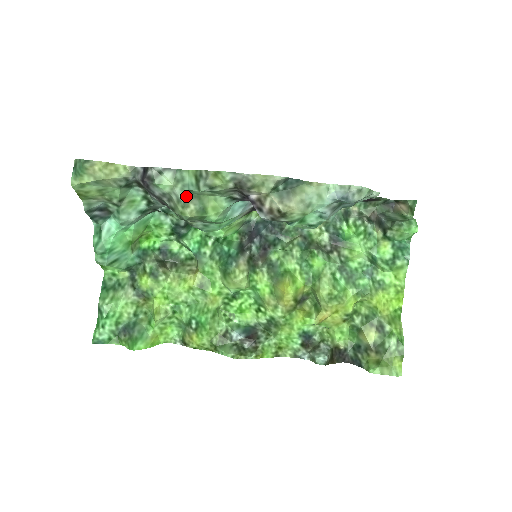
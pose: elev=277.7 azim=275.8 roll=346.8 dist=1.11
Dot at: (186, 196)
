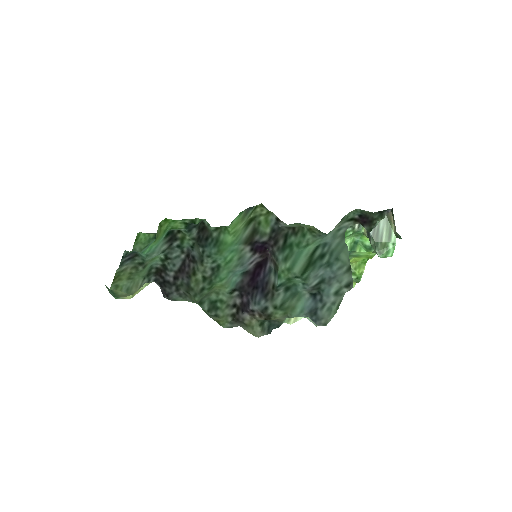
Dot at: (197, 302)
